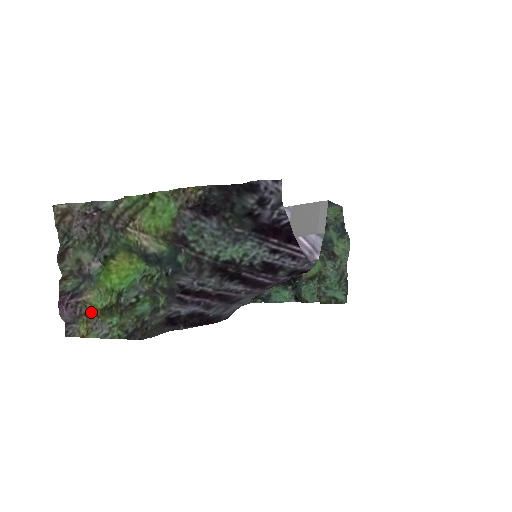
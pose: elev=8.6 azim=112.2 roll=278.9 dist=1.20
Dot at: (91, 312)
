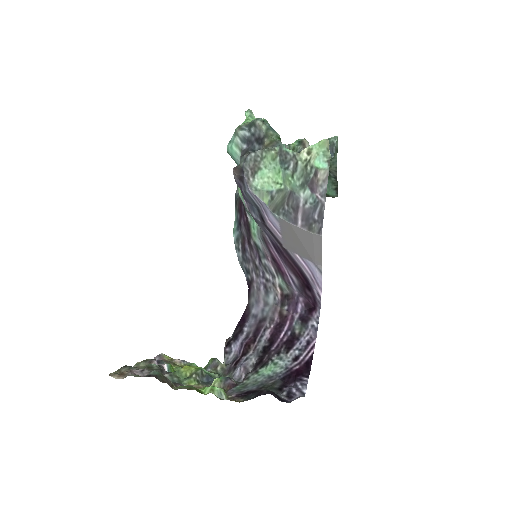
Dot at: (173, 363)
